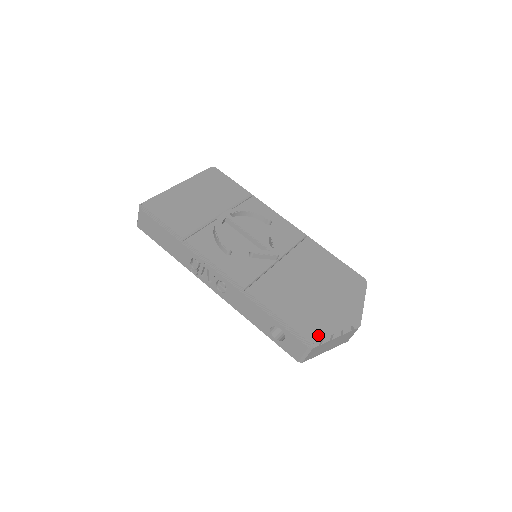
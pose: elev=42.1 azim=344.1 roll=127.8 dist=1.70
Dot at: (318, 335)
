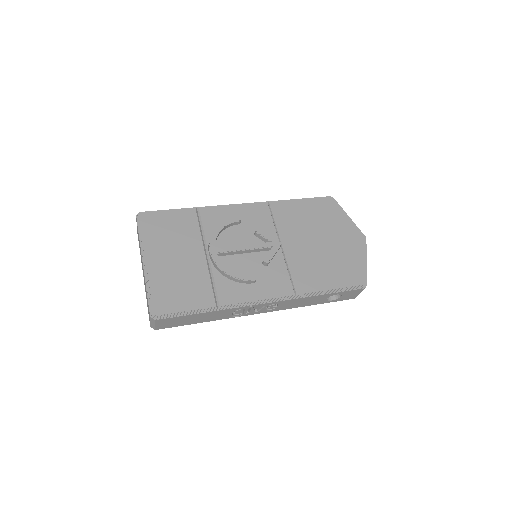
Dot at: (361, 274)
